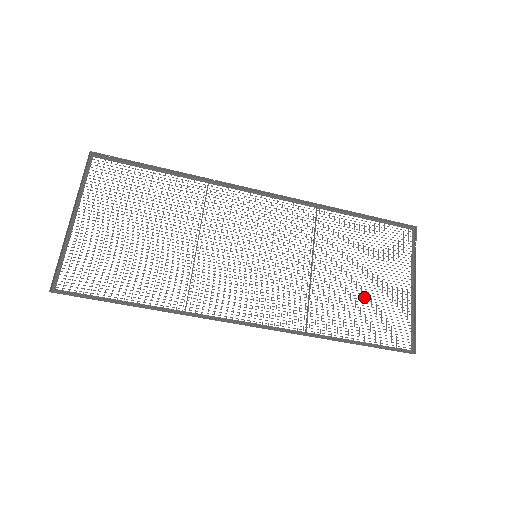
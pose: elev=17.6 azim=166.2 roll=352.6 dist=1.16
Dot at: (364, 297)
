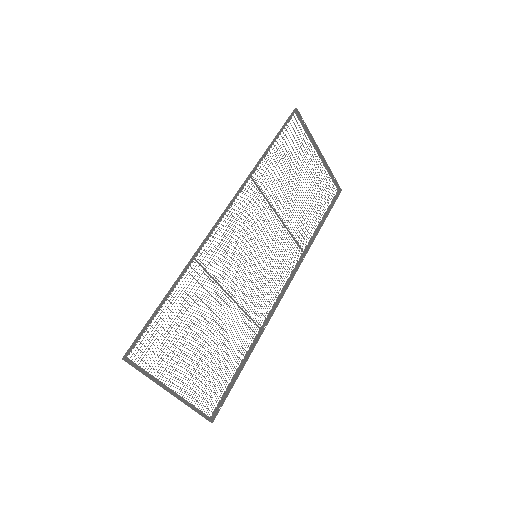
Dot at: occluded
